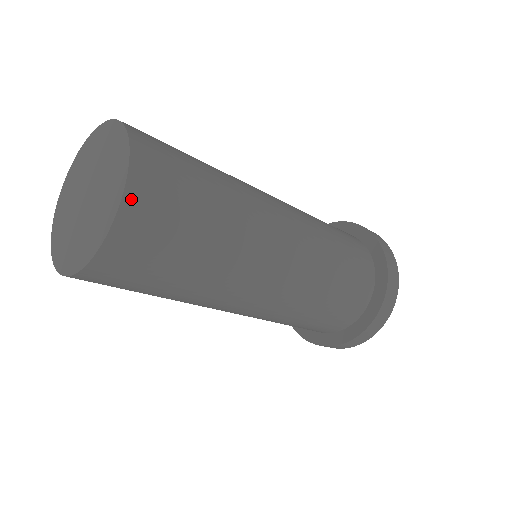
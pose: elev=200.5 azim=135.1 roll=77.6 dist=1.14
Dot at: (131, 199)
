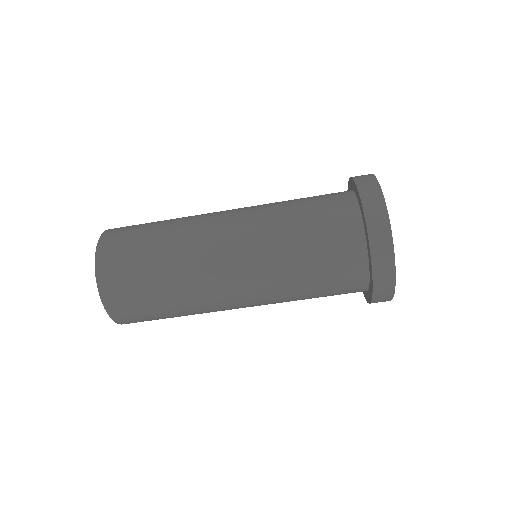
Dot at: (102, 285)
